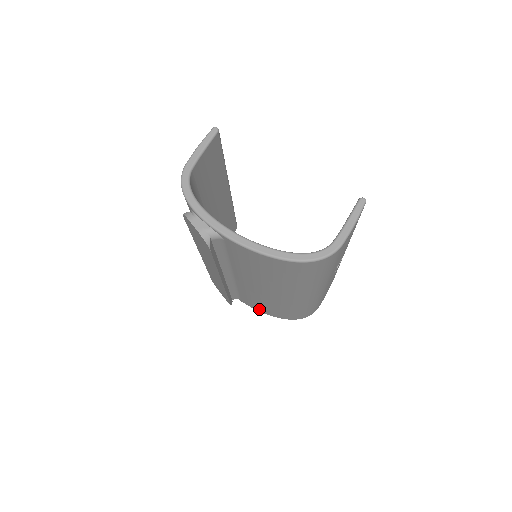
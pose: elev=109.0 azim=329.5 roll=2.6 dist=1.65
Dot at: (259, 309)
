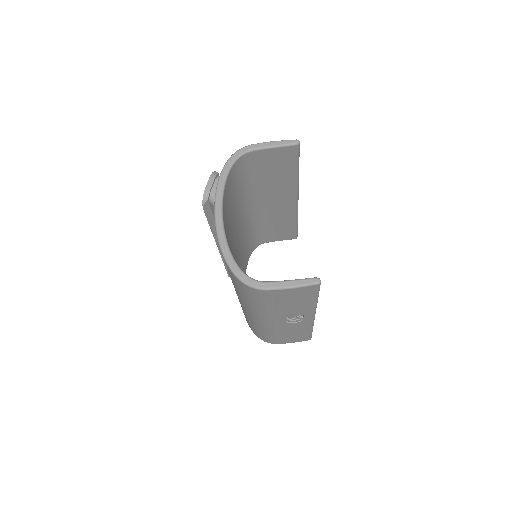
Dot at: occluded
